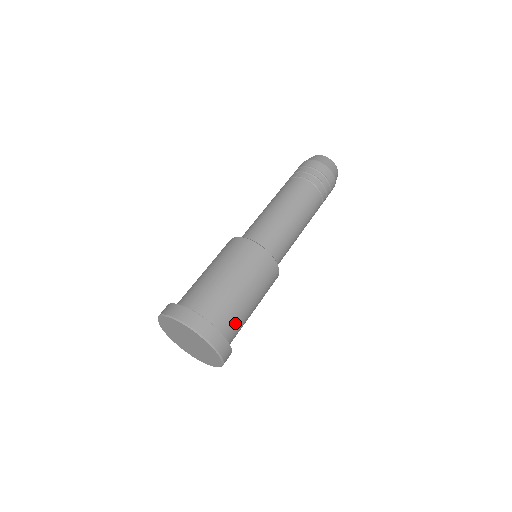
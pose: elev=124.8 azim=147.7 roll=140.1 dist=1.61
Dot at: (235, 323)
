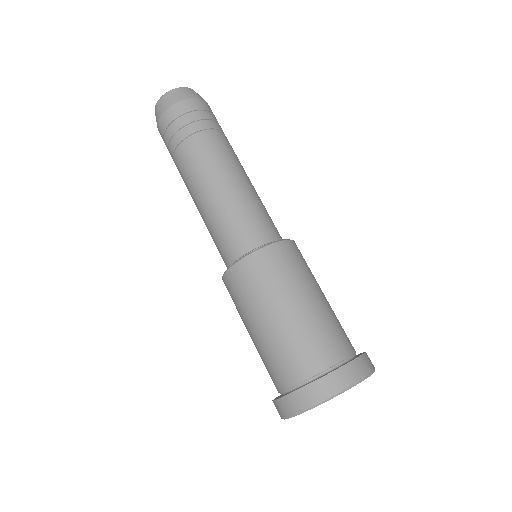
Dot at: (325, 340)
